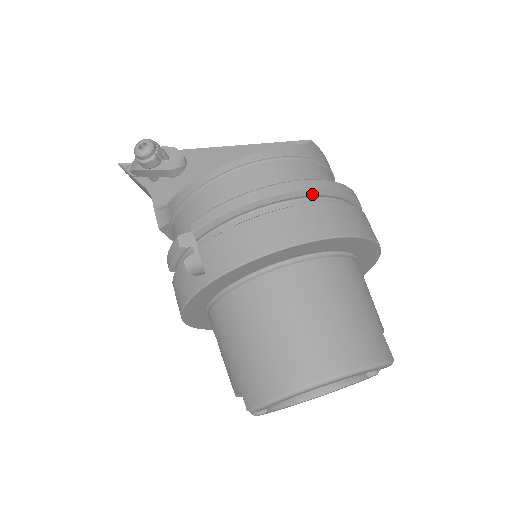
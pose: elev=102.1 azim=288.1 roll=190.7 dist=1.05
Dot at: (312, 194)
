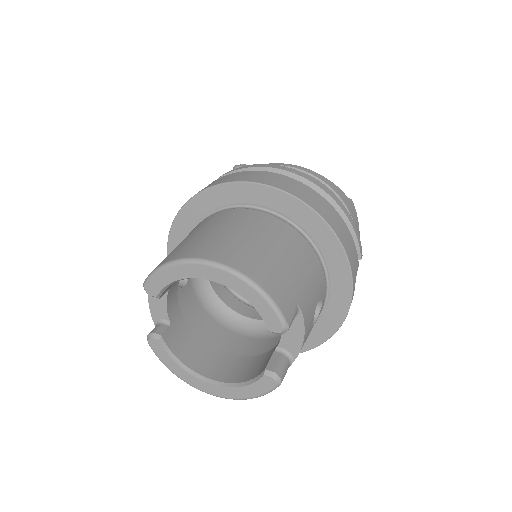
Dot at: (315, 190)
